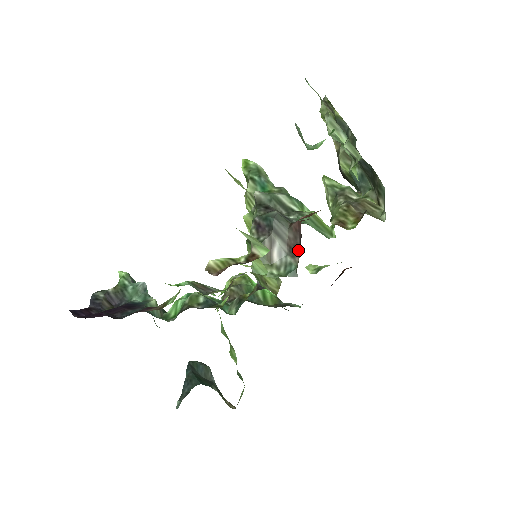
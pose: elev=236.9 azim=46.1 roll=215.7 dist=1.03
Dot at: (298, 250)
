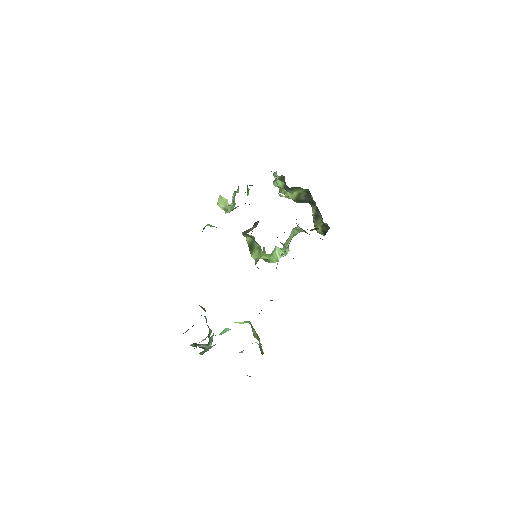
Dot at: occluded
